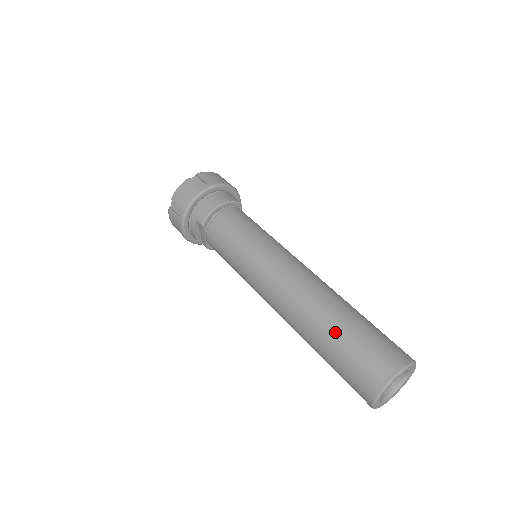
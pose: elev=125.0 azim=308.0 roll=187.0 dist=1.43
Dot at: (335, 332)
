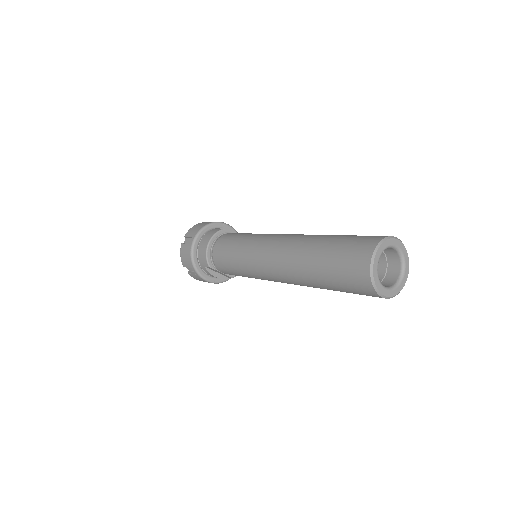
Dot at: (318, 266)
